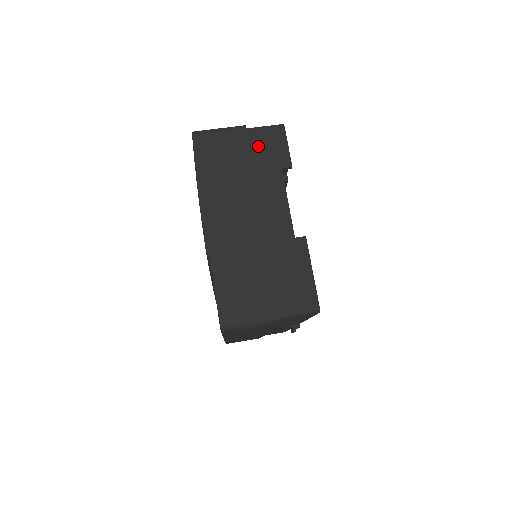
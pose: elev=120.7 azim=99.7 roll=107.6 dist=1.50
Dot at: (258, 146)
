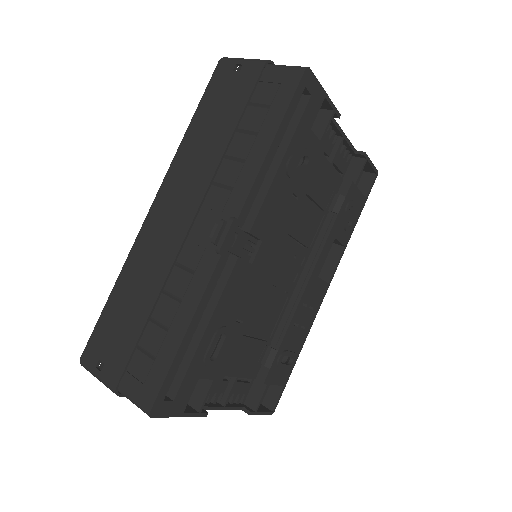
Dot at: occluded
